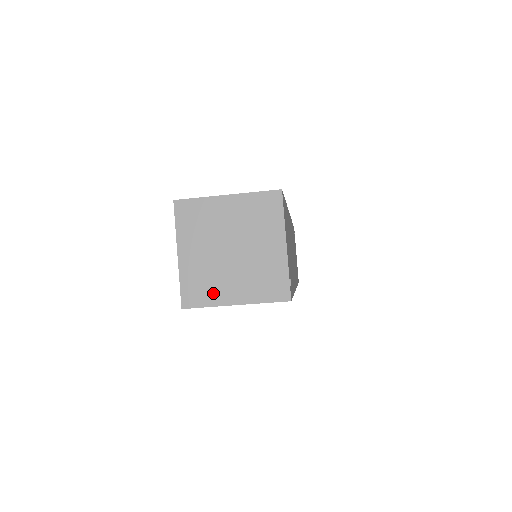
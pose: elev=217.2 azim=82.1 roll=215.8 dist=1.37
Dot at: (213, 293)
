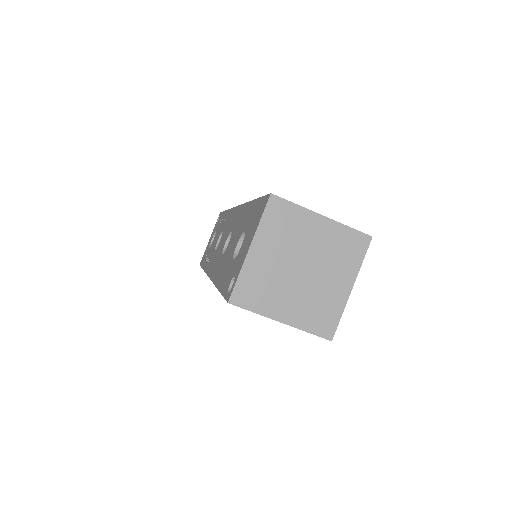
Dot at: (266, 302)
